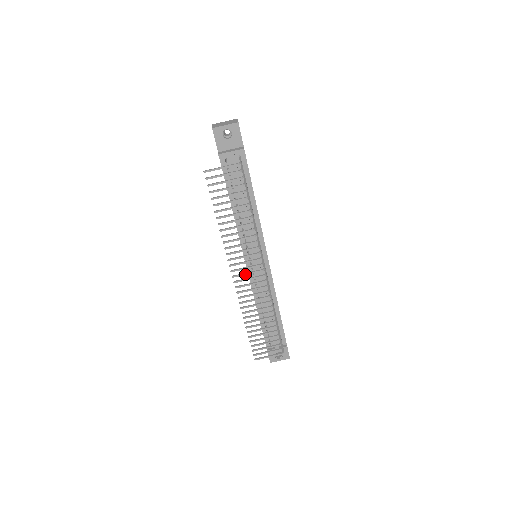
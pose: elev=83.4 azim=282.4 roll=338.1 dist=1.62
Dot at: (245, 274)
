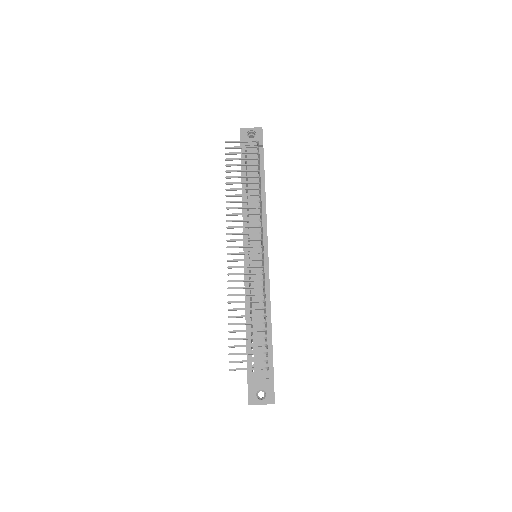
Dot at: (241, 246)
